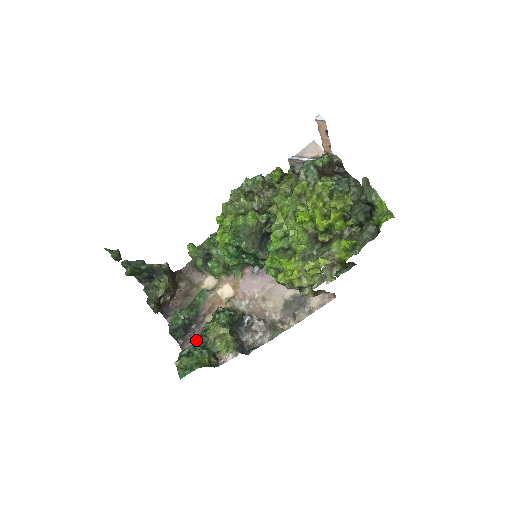
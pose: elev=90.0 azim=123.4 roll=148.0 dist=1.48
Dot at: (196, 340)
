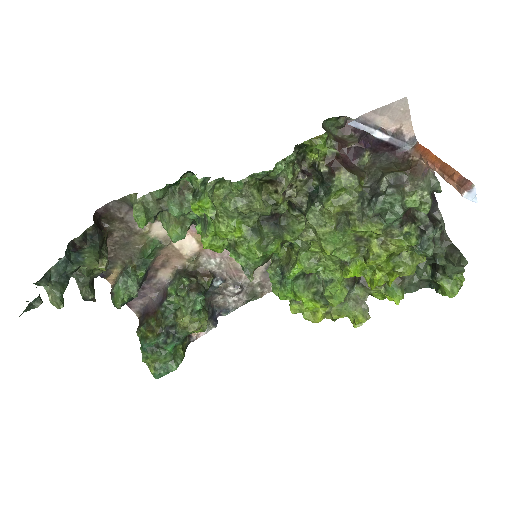
Dot at: (147, 296)
